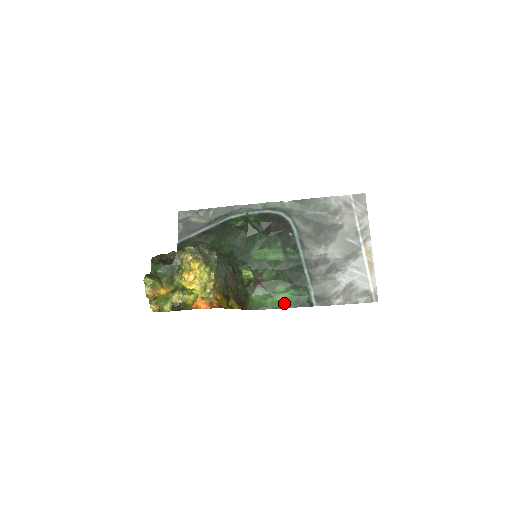
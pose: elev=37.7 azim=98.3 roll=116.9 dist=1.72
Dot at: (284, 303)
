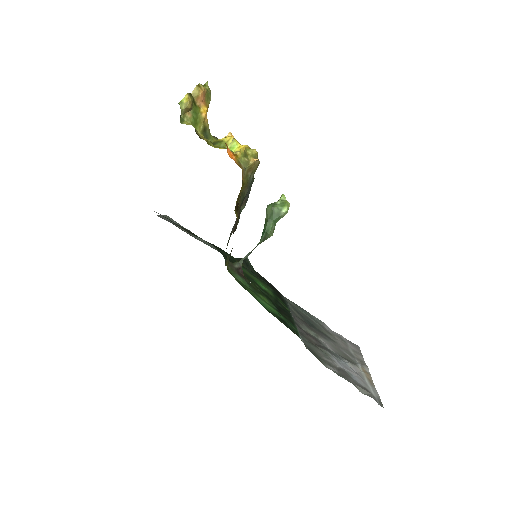
Dot at: (266, 307)
